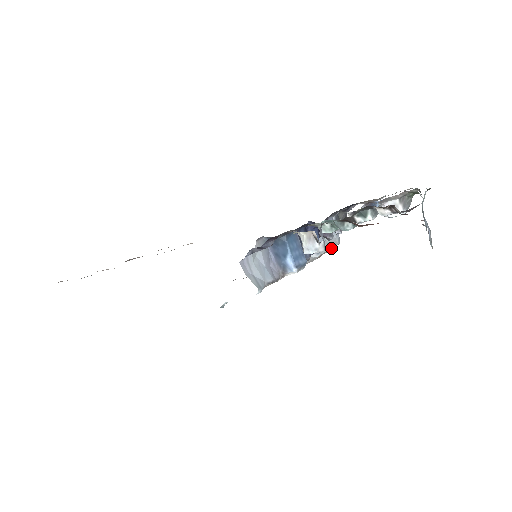
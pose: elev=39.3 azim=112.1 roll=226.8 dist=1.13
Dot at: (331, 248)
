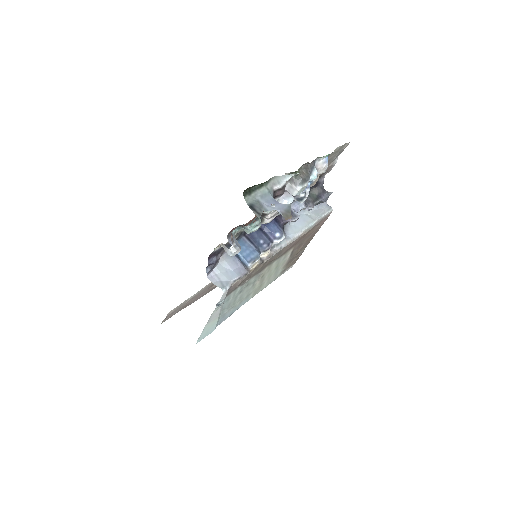
Dot at: (317, 220)
